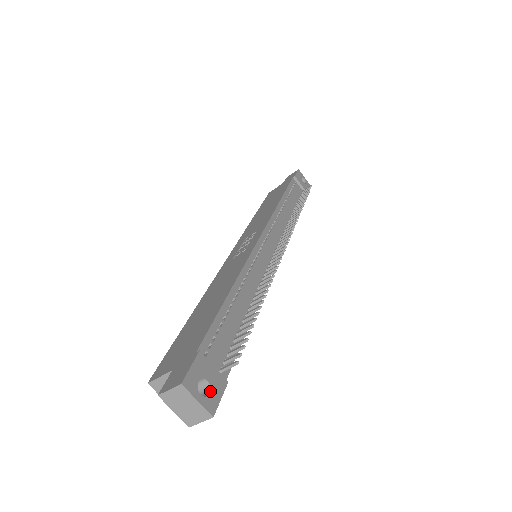
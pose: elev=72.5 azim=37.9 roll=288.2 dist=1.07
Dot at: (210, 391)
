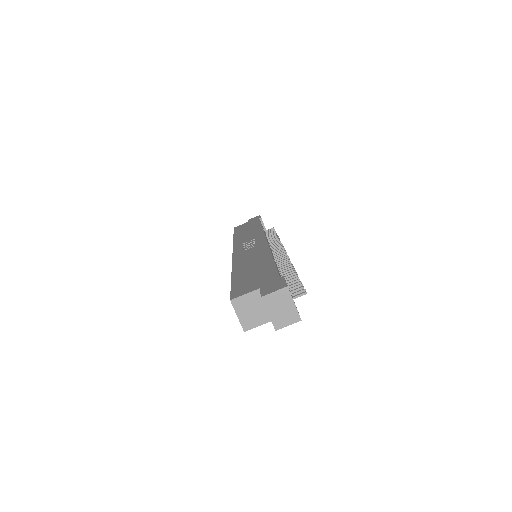
Dot at: occluded
